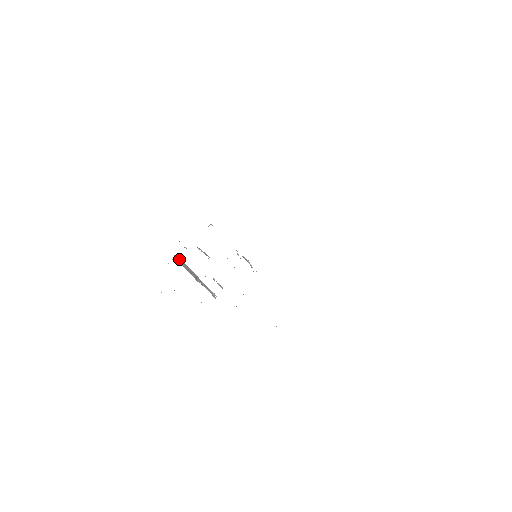
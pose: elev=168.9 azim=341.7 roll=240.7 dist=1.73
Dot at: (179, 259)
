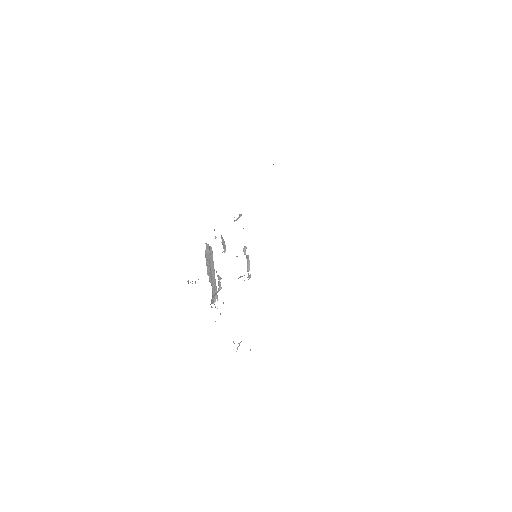
Dot at: (208, 249)
